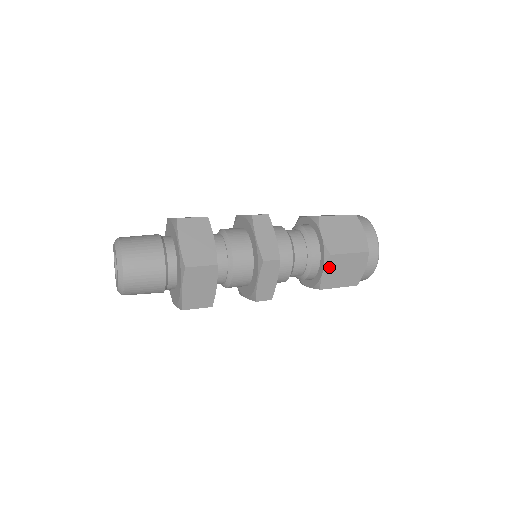
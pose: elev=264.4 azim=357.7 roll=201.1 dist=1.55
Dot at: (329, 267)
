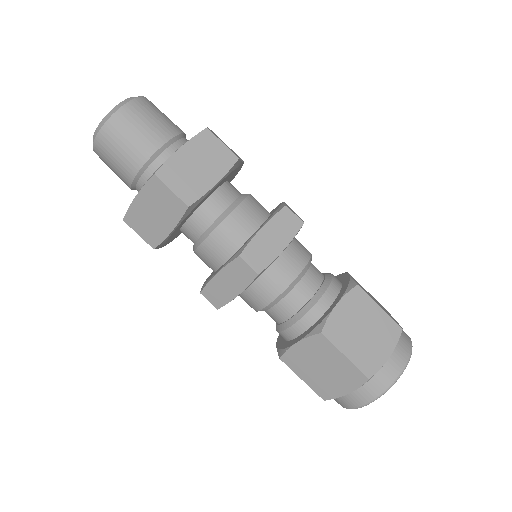
Dot at: (309, 345)
